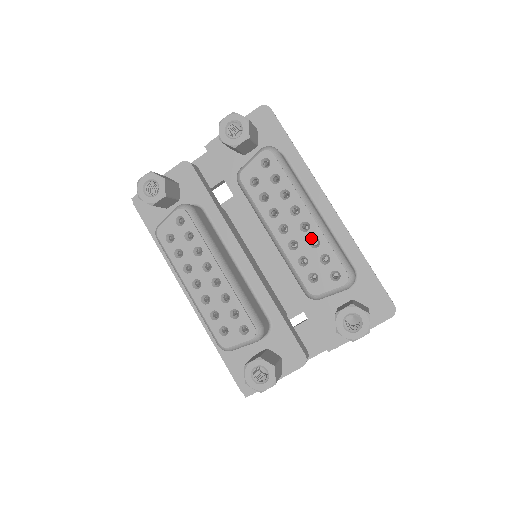
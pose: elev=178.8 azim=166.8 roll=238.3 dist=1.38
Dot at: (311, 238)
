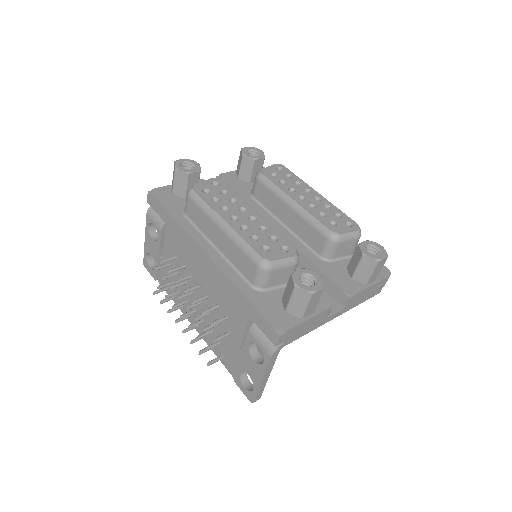
Dot at: (324, 204)
